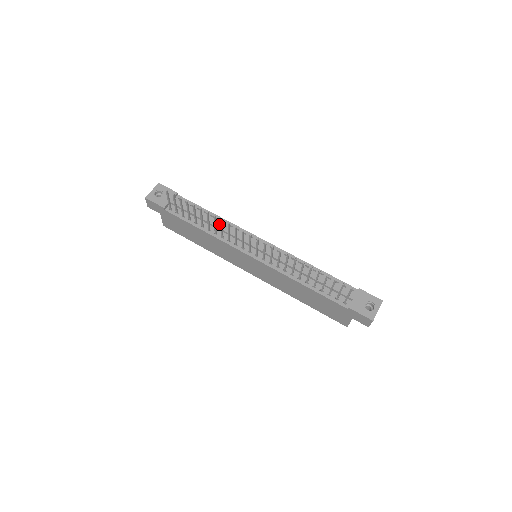
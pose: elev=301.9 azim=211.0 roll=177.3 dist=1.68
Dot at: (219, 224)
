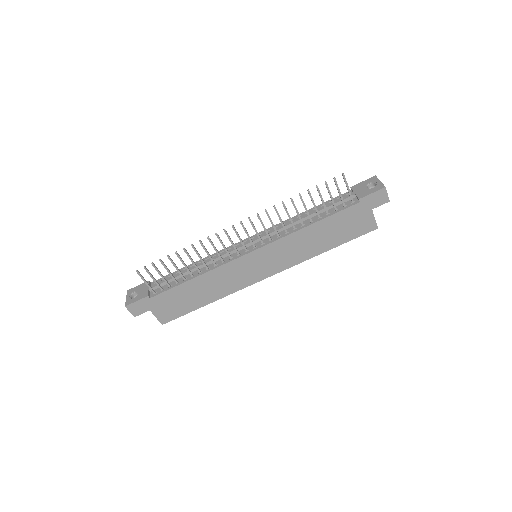
Dot at: occluded
